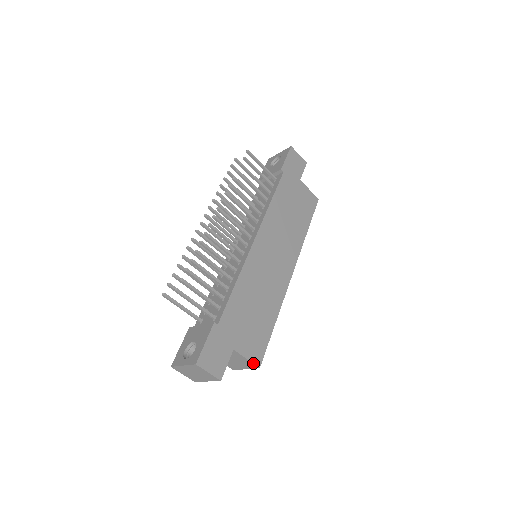
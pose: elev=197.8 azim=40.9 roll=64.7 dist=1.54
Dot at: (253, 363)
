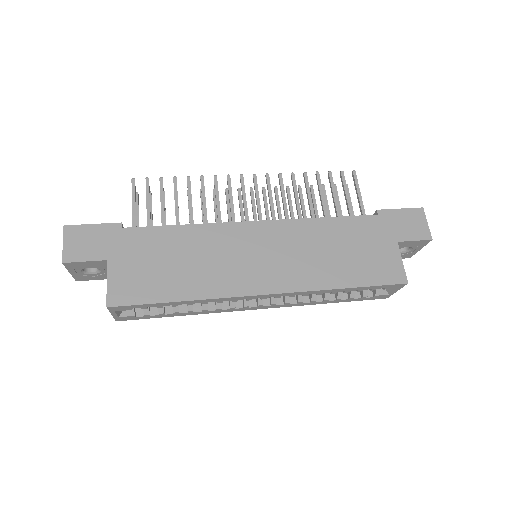
Dot at: (107, 294)
